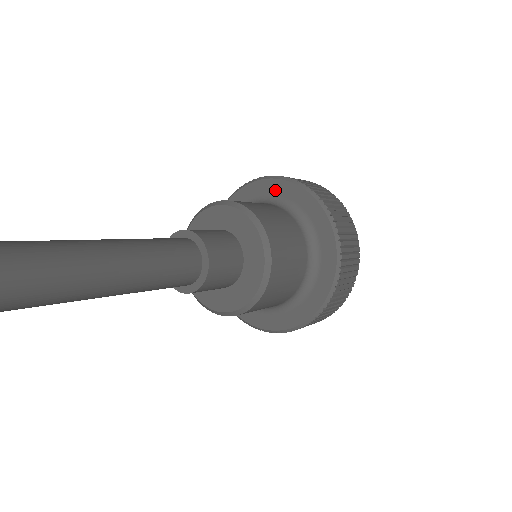
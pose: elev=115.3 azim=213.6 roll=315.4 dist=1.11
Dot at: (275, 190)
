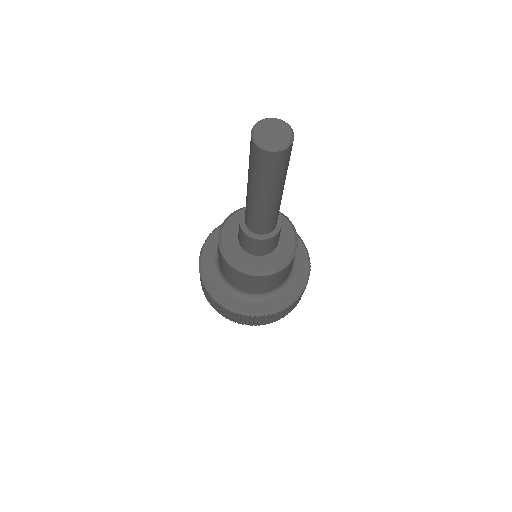
Dot at: occluded
